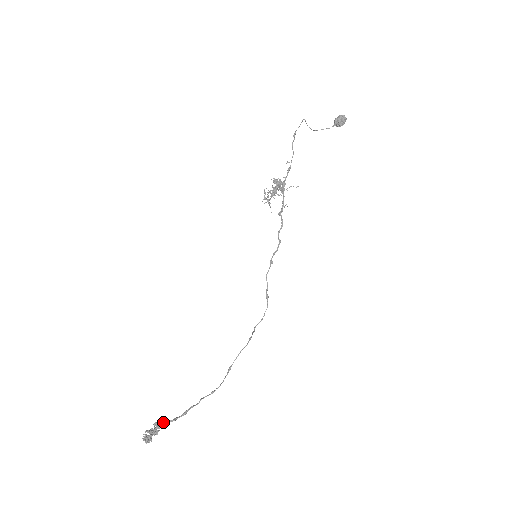
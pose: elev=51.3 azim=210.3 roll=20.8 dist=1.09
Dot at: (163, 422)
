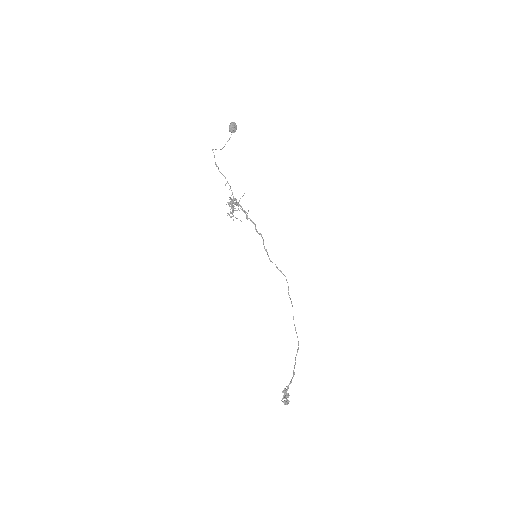
Dot at: occluded
